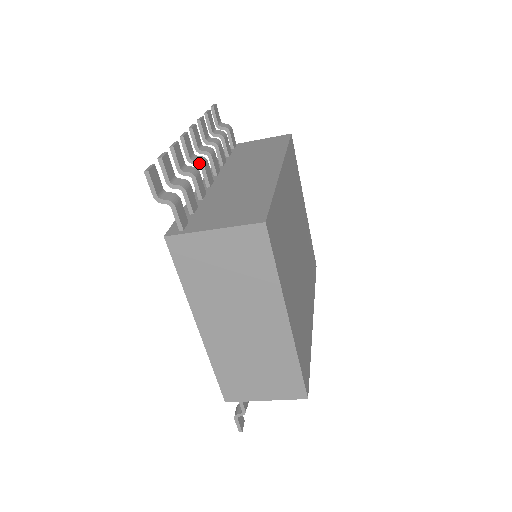
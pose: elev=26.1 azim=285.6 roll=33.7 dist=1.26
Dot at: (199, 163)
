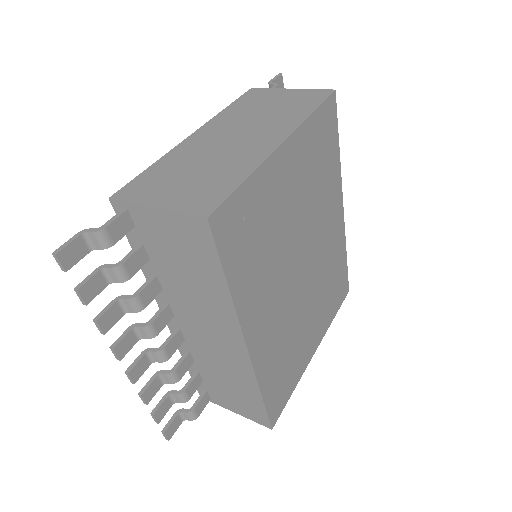
Dot at: (163, 361)
